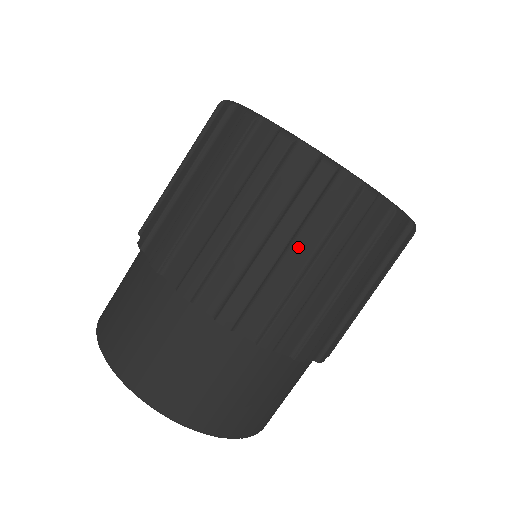
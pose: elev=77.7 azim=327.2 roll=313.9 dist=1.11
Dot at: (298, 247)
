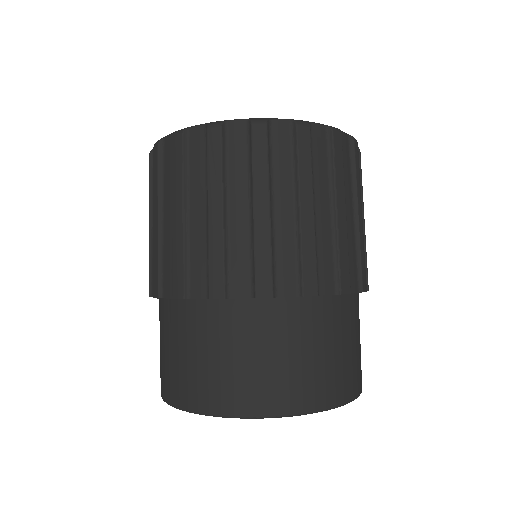
Dot at: (234, 198)
